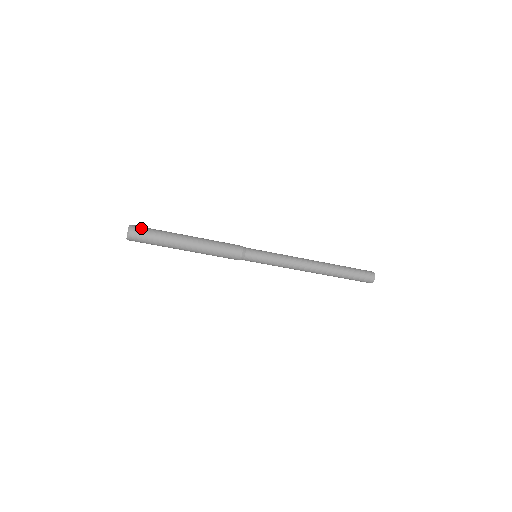
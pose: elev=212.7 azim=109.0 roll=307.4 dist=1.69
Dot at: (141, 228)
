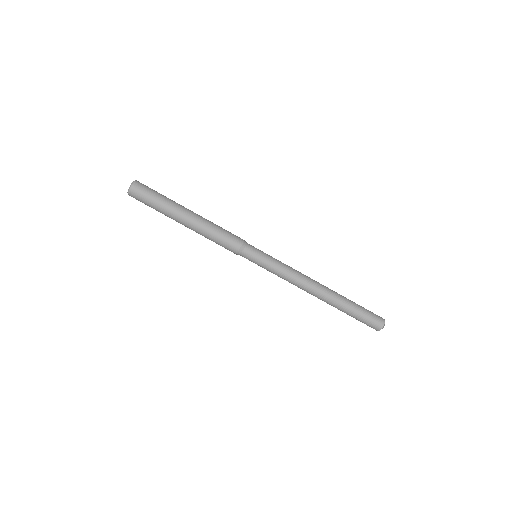
Dot at: (145, 187)
